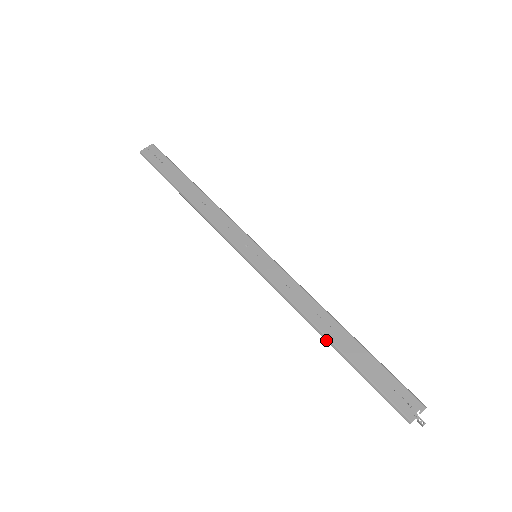
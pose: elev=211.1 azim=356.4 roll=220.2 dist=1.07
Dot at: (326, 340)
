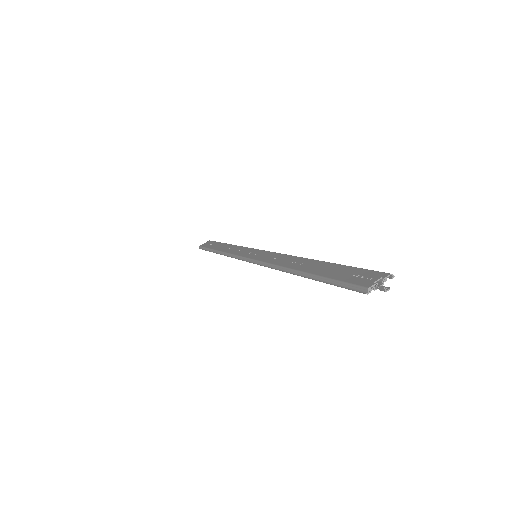
Dot at: (295, 273)
